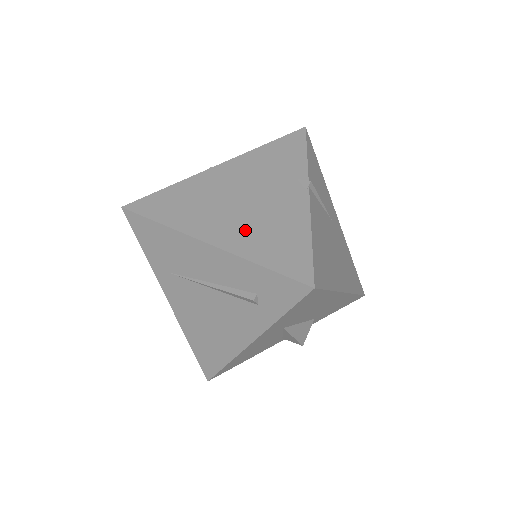
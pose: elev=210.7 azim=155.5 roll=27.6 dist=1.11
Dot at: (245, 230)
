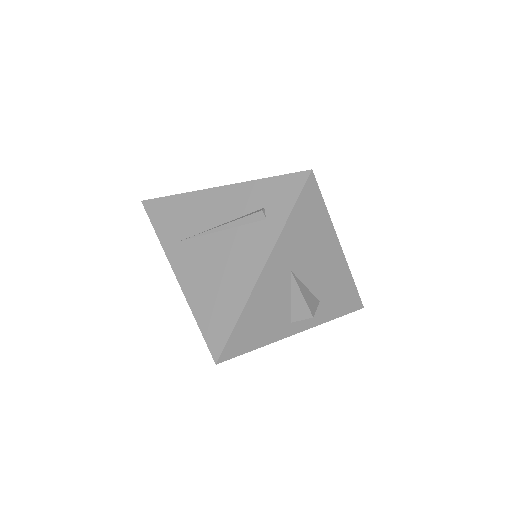
Dot at: occluded
